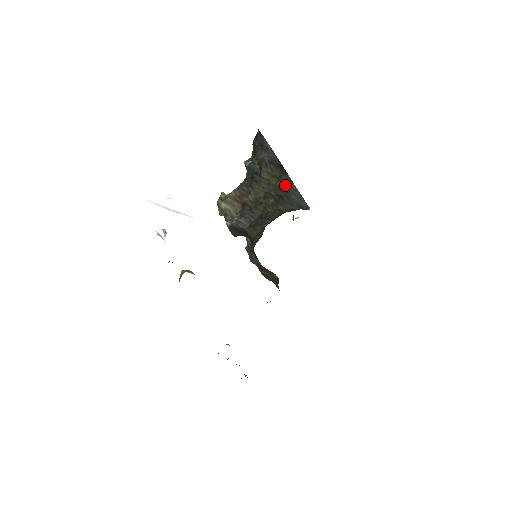
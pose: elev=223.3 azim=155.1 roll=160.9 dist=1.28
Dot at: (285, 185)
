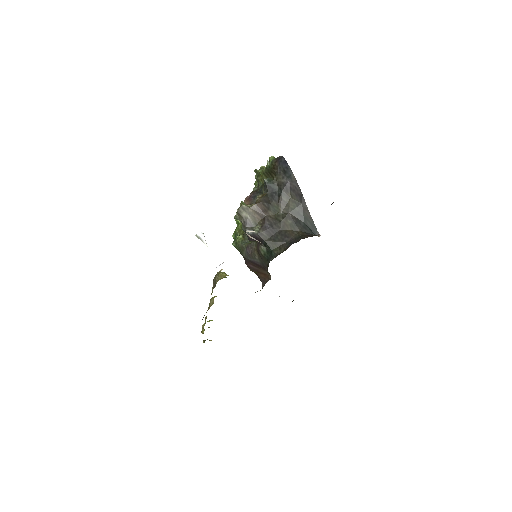
Dot at: (302, 212)
